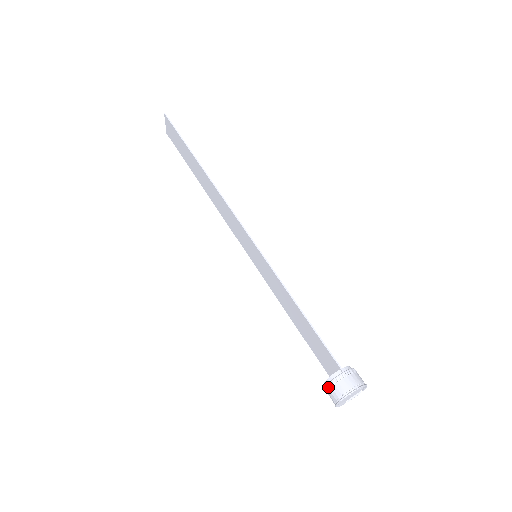
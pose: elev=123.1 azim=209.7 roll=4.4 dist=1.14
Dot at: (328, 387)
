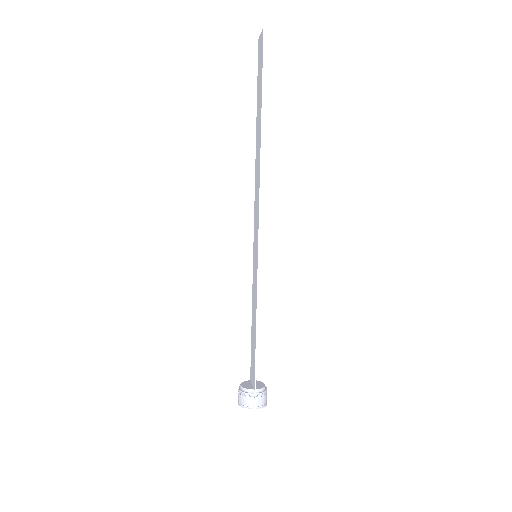
Dot at: (240, 392)
